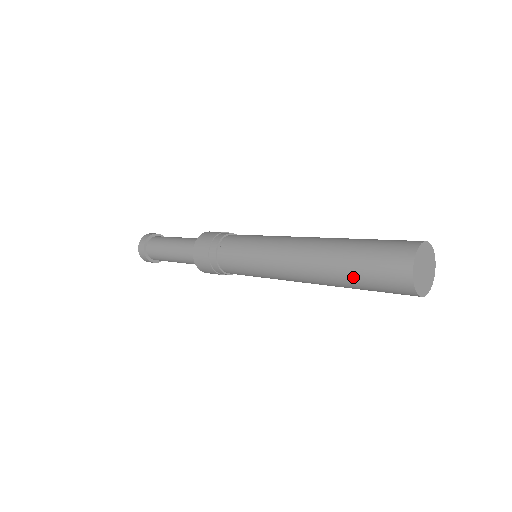
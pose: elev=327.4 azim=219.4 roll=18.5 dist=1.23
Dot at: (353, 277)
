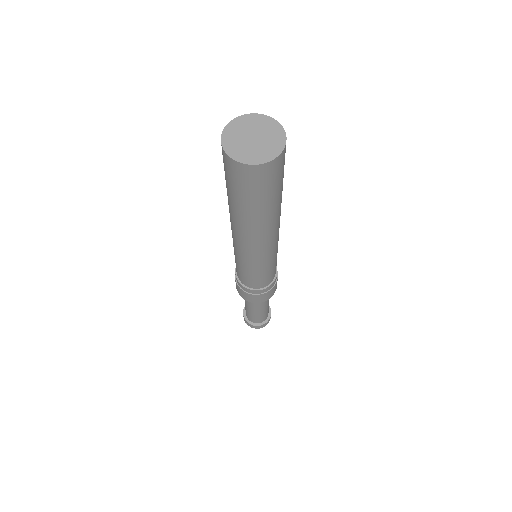
Dot at: occluded
